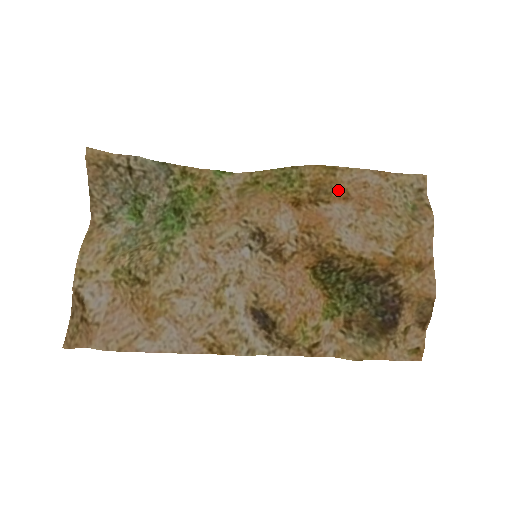
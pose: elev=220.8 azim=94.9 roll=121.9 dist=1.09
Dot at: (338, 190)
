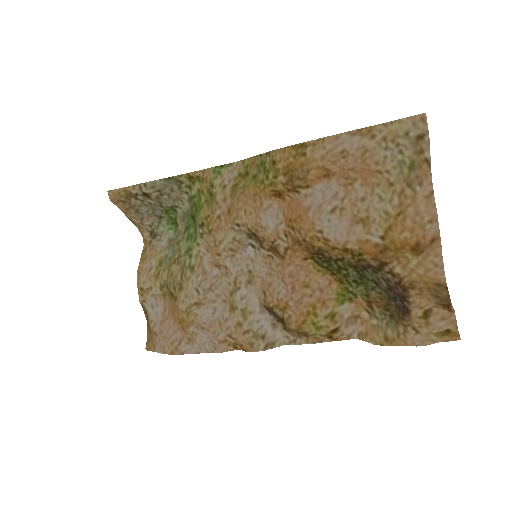
Dot at: (313, 171)
